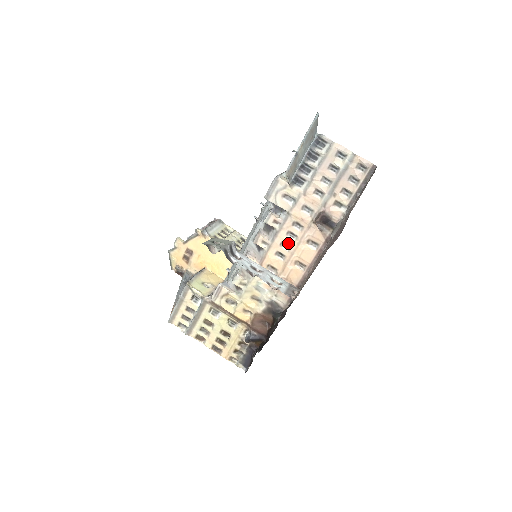
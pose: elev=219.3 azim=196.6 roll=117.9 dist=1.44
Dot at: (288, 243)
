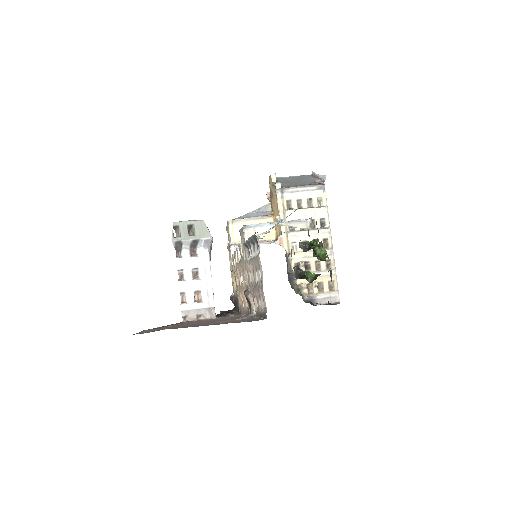
Dot at: (242, 279)
